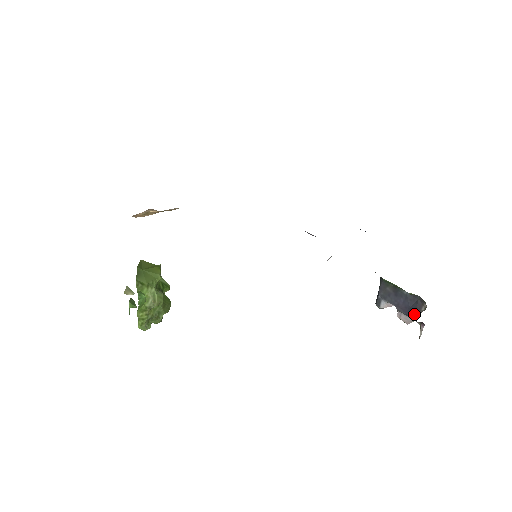
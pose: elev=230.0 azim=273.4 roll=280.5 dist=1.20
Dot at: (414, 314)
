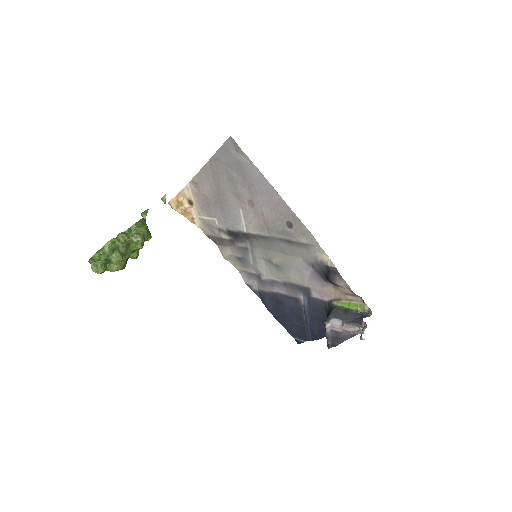
Dot at: (361, 319)
